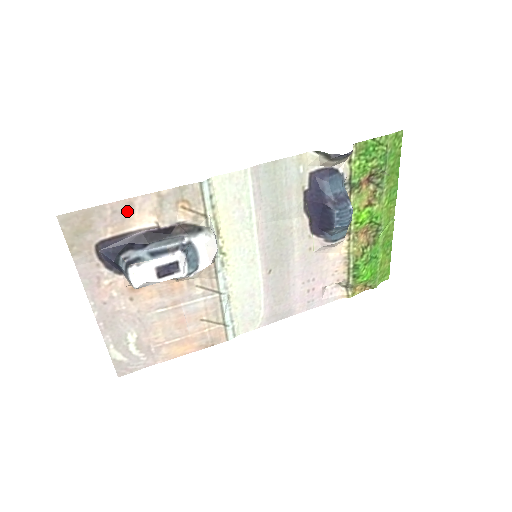
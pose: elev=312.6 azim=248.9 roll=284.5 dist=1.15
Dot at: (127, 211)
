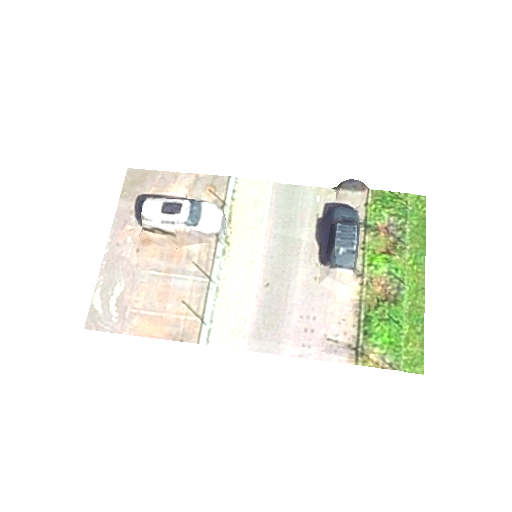
Dot at: (171, 180)
